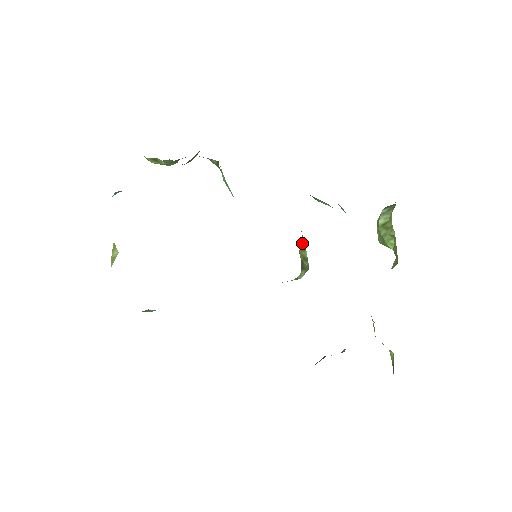
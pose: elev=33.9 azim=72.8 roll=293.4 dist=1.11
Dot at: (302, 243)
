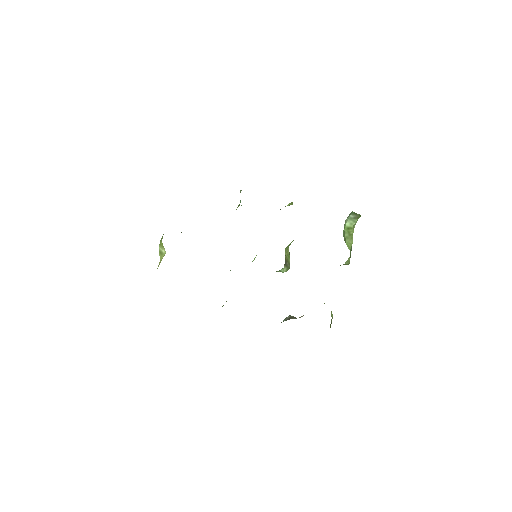
Dot at: (288, 249)
